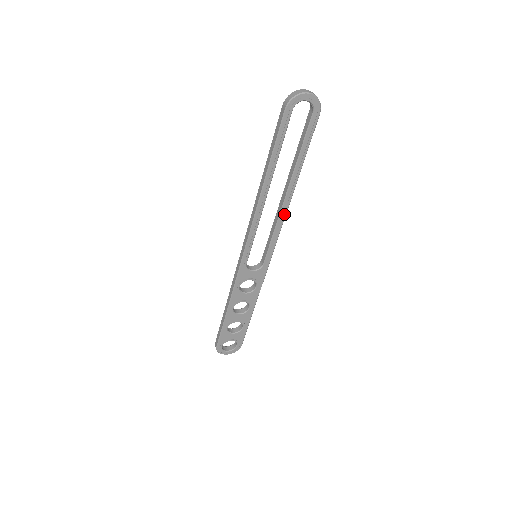
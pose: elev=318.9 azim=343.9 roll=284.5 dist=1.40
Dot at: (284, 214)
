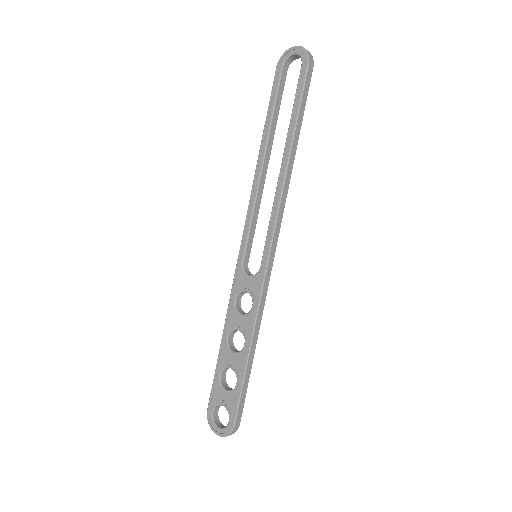
Dot at: (280, 191)
